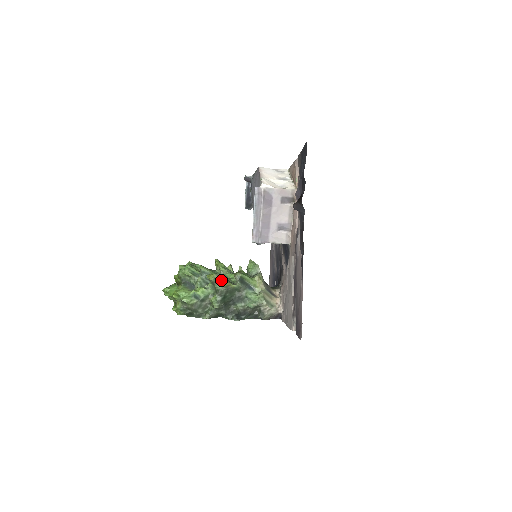
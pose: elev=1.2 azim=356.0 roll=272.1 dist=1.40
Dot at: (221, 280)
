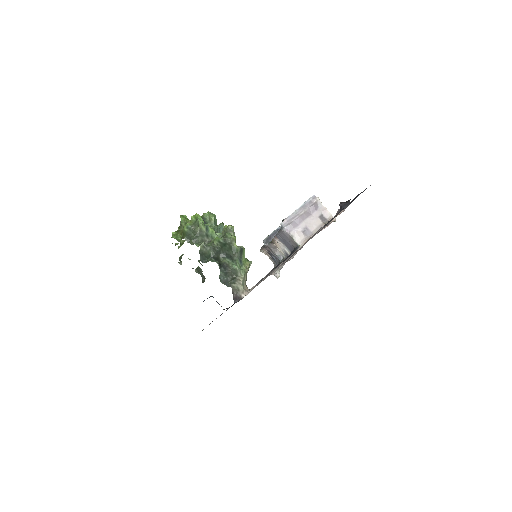
Dot at: (233, 234)
